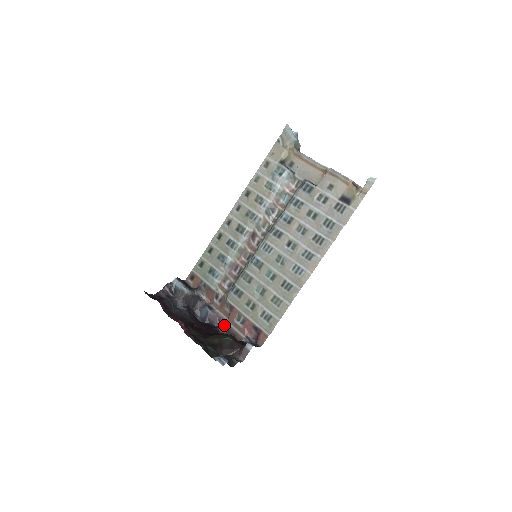
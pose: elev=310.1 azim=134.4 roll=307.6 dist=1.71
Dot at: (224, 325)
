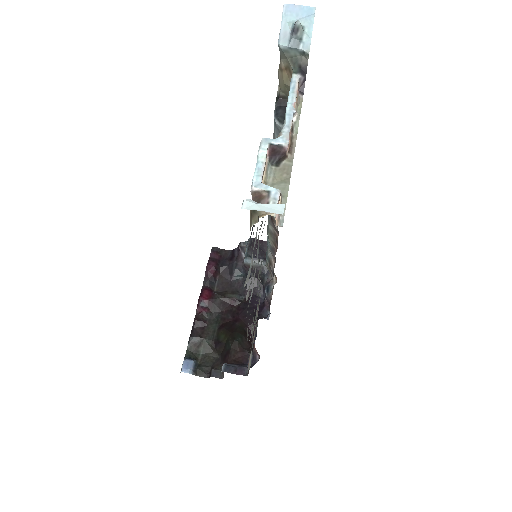
Dot at: occluded
